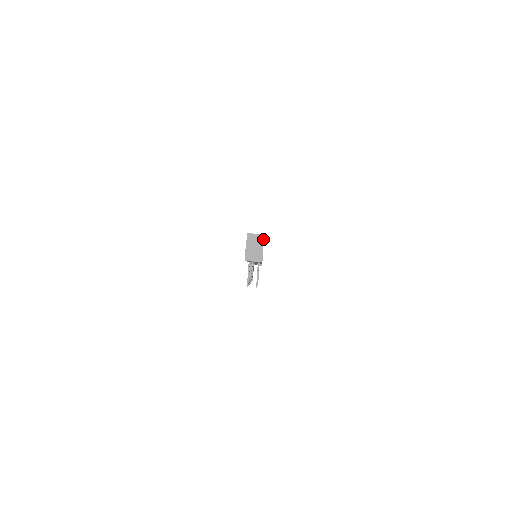
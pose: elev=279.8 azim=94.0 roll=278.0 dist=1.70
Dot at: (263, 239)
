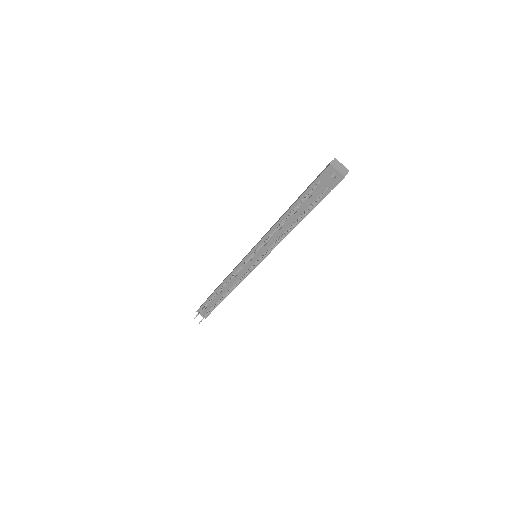
Dot at: occluded
